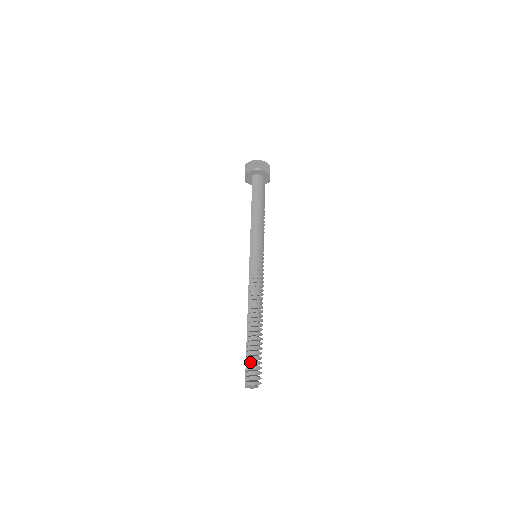
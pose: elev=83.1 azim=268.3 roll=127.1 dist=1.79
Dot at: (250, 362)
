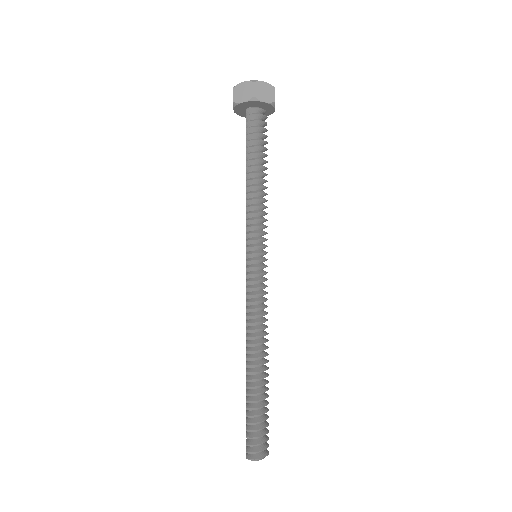
Dot at: (252, 430)
